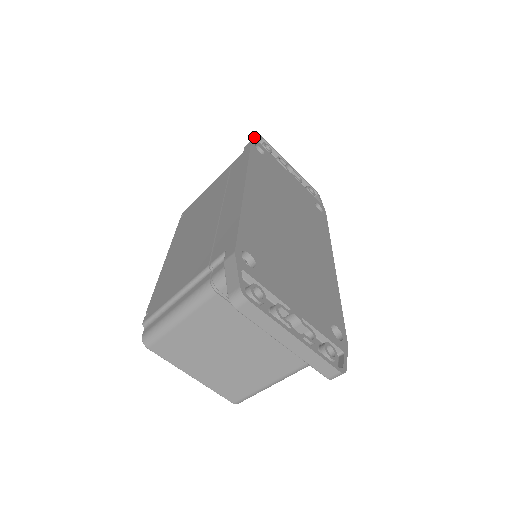
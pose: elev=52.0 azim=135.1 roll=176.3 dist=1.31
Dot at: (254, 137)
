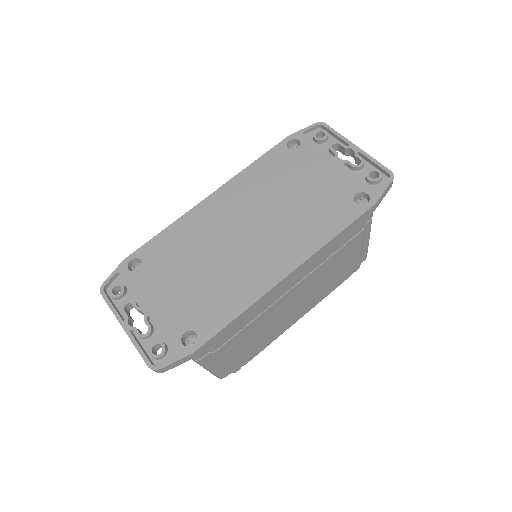
Dot at: (301, 129)
